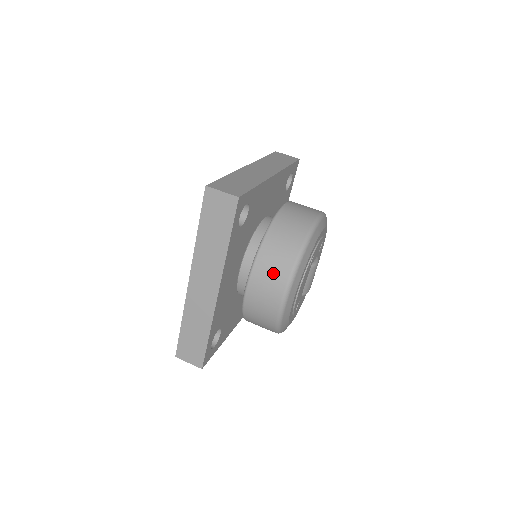
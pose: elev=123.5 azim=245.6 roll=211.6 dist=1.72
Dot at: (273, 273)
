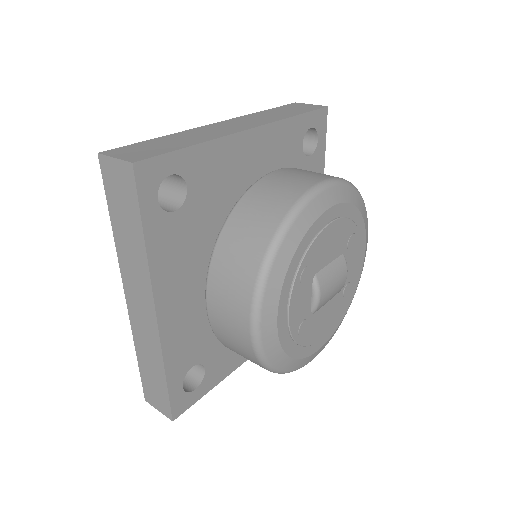
Dot at: (319, 173)
